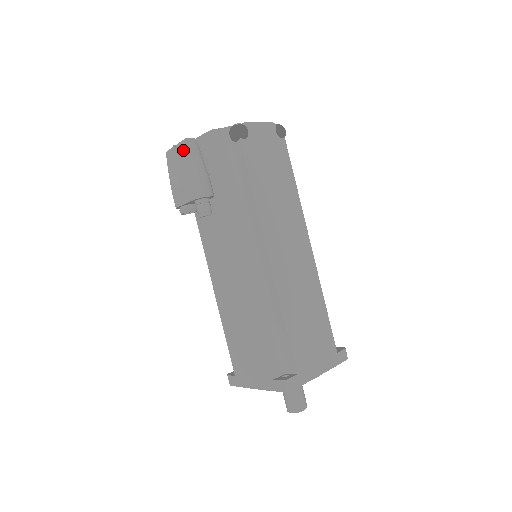
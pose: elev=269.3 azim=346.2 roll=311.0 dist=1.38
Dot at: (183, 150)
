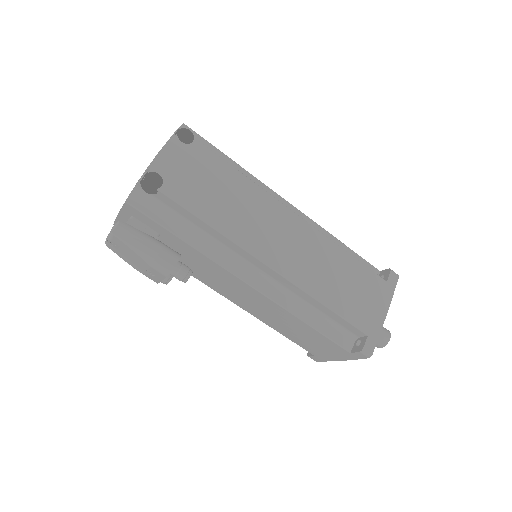
Dot at: (119, 242)
